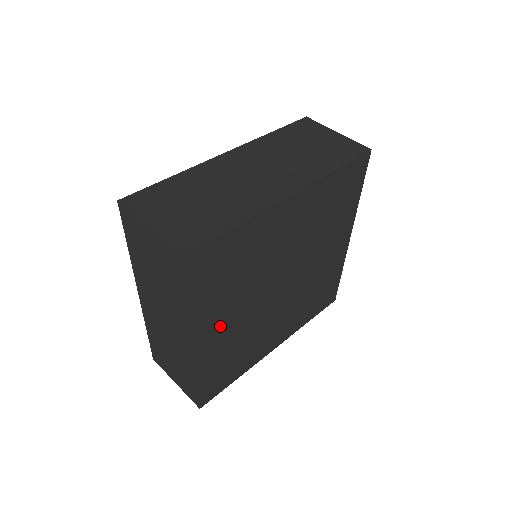
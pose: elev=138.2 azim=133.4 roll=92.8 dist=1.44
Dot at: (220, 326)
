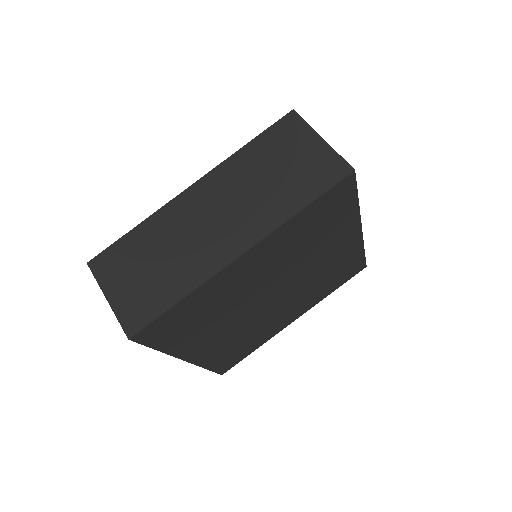
Dot at: (209, 342)
